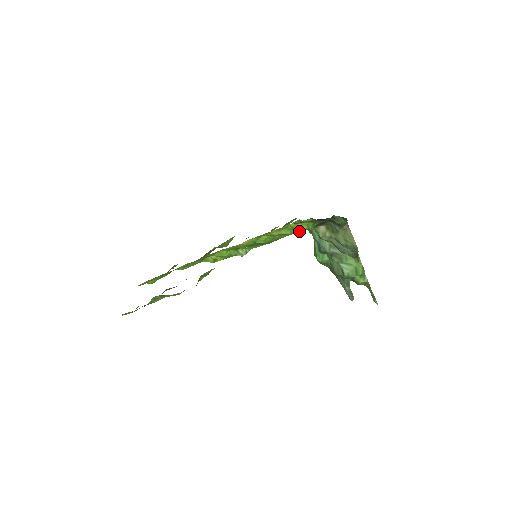
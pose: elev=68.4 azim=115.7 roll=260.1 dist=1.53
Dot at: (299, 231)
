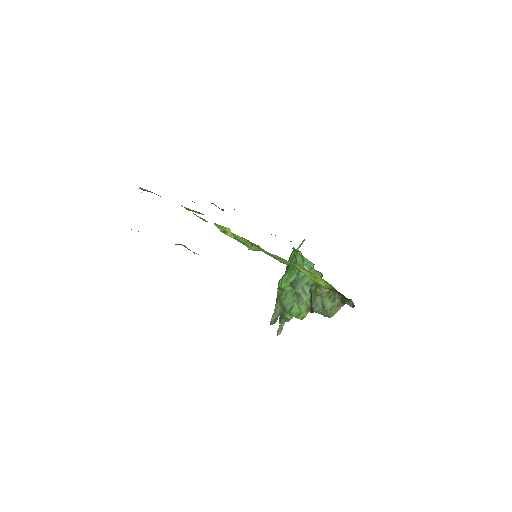
Dot at: (315, 281)
